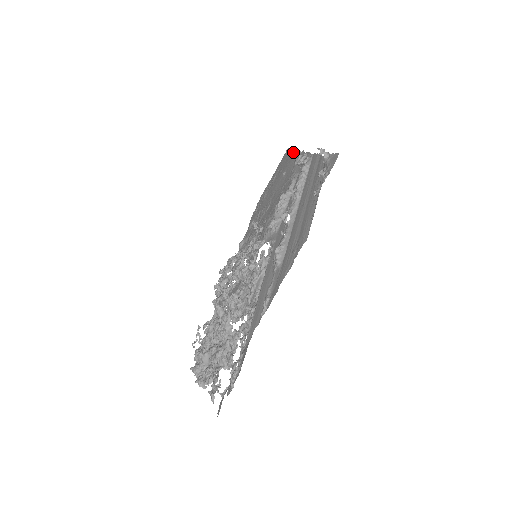
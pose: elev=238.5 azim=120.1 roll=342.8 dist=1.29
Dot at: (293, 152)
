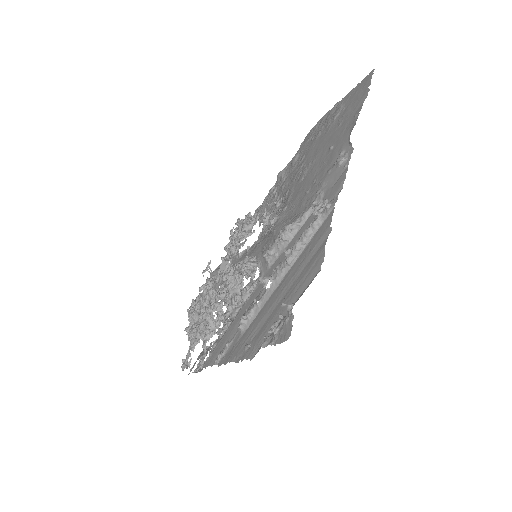
Dot at: (355, 118)
